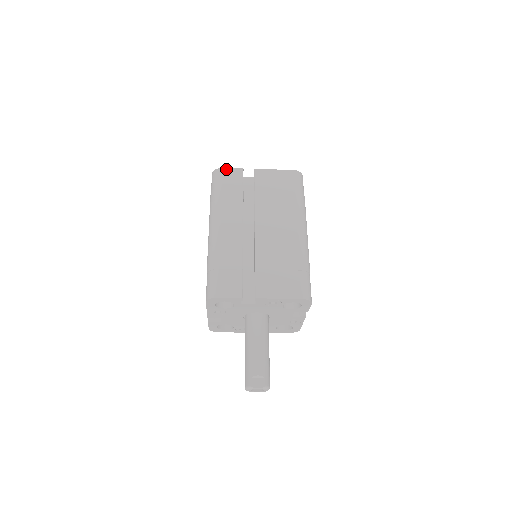
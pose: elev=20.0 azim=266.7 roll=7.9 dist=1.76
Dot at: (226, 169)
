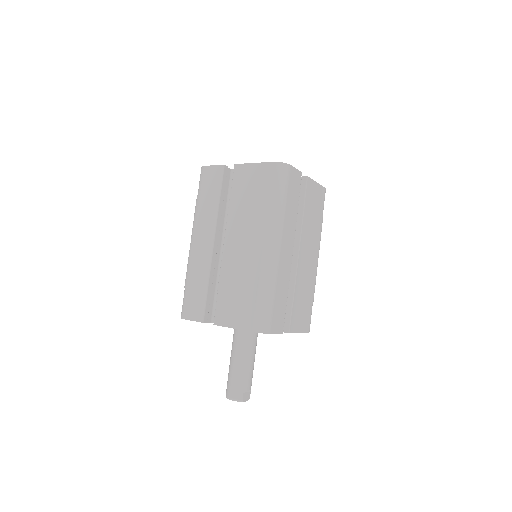
Dot at: (293, 168)
